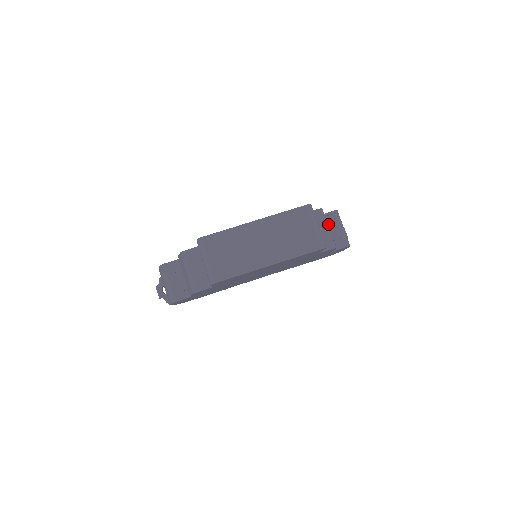
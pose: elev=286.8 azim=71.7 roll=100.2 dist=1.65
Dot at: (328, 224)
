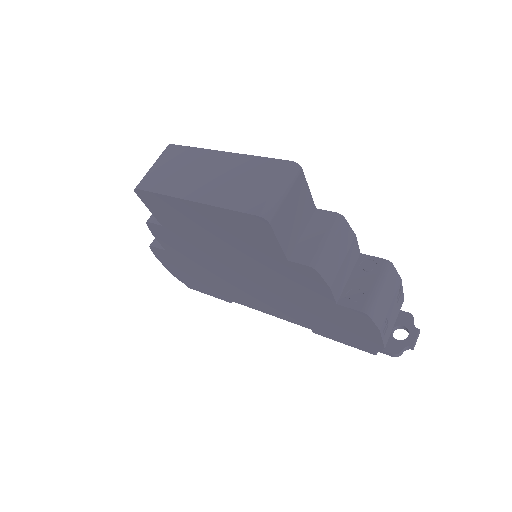
Dot at: (363, 270)
